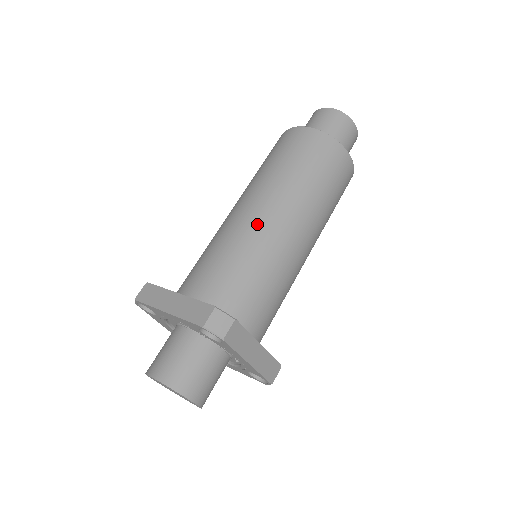
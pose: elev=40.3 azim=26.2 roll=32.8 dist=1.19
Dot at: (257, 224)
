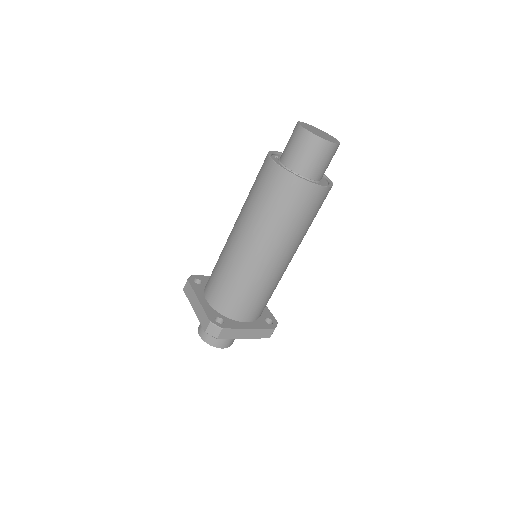
Dot at: (240, 255)
